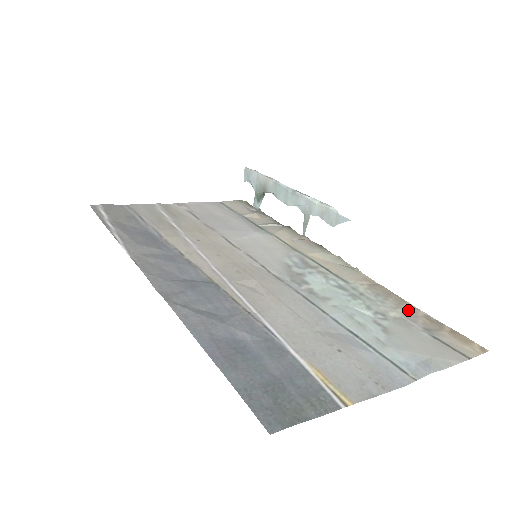
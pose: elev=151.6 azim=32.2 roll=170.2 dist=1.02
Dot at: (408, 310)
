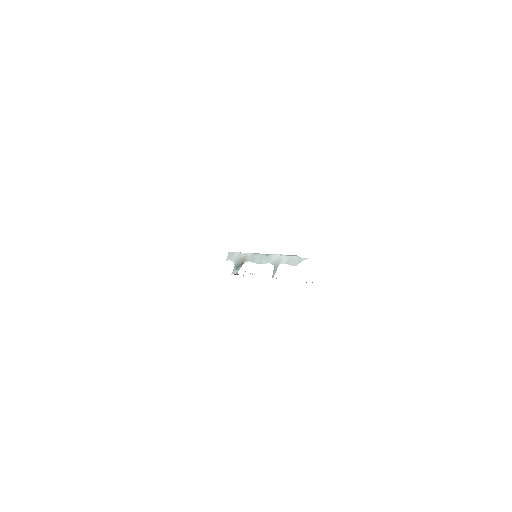
Dot at: occluded
